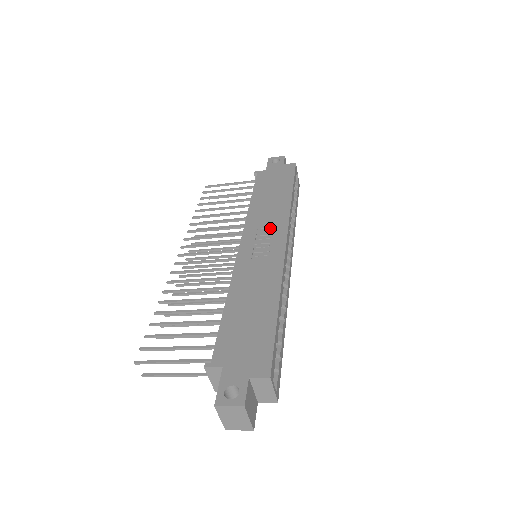
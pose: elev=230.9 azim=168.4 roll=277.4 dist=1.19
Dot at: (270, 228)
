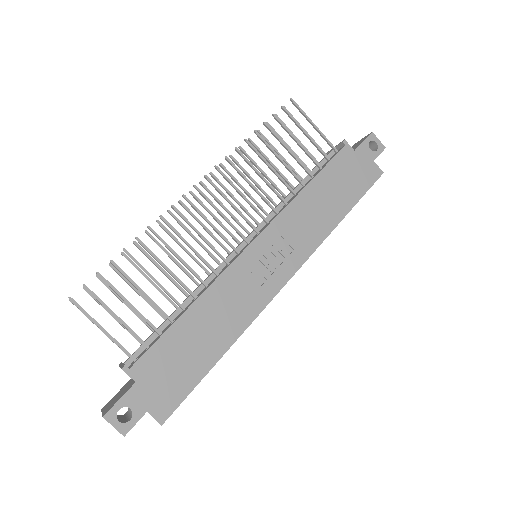
Dot at: (291, 247)
